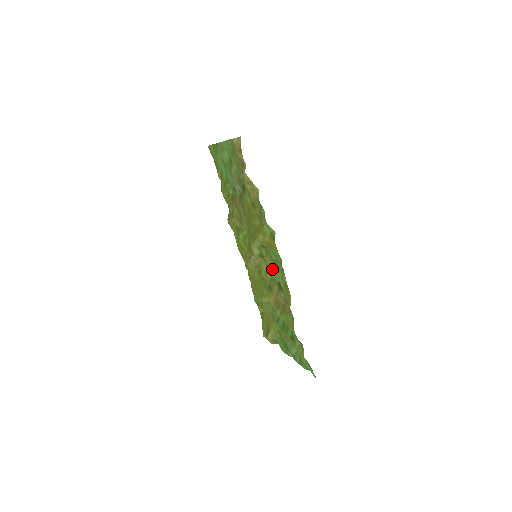
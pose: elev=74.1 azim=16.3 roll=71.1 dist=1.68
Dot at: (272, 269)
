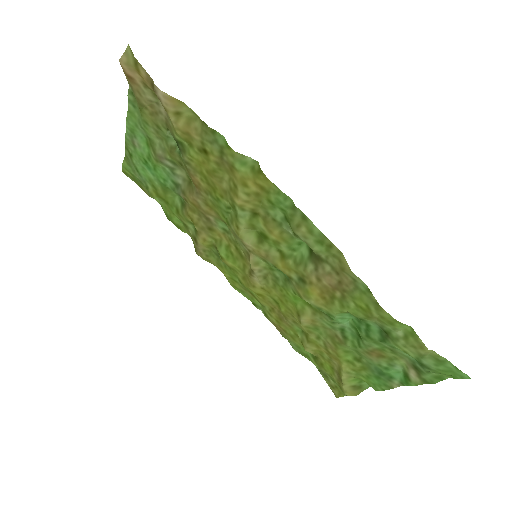
Dot at: (288, 244)
